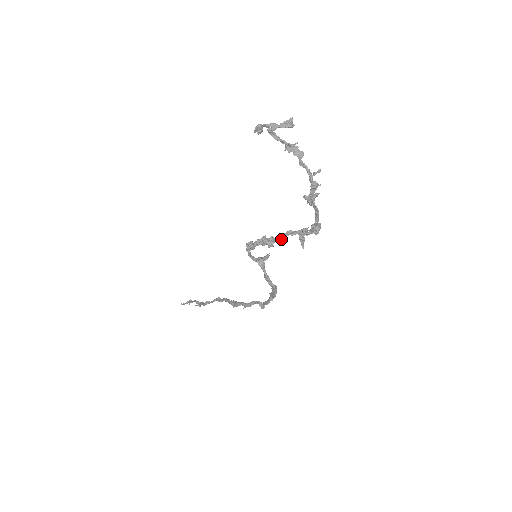
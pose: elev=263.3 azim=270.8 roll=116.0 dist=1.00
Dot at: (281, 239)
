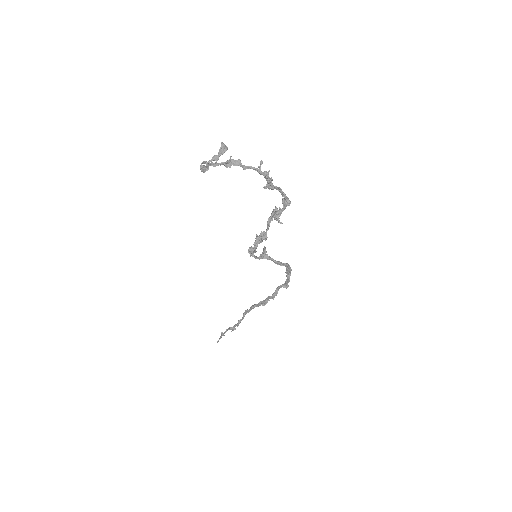
Dot at: (268, 229)
